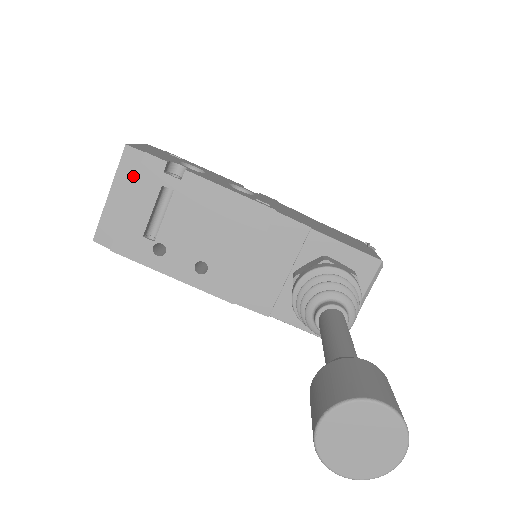
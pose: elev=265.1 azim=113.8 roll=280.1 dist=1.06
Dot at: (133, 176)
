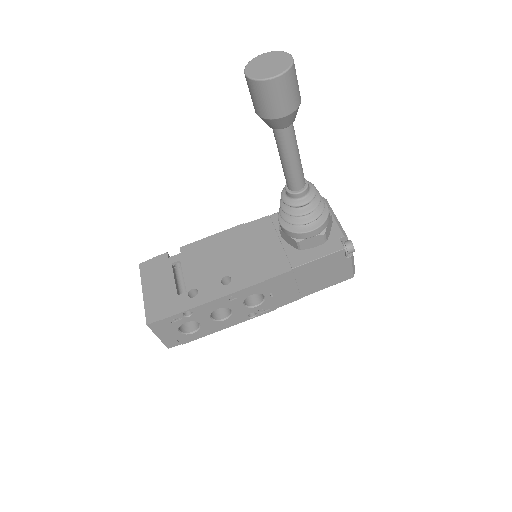
Dot at: (152, 273)
